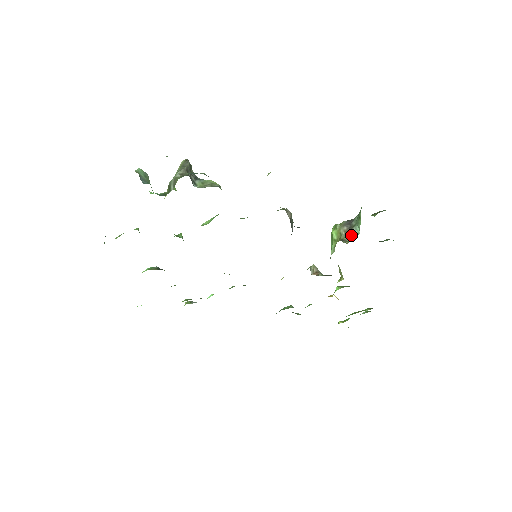
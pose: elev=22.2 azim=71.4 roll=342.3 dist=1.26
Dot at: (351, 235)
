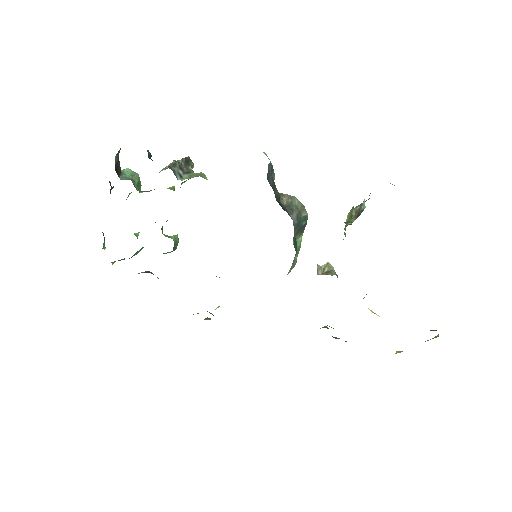
Dot at: (358, 213)
